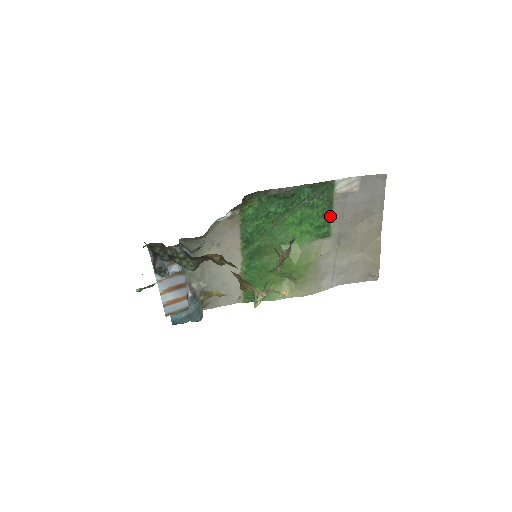
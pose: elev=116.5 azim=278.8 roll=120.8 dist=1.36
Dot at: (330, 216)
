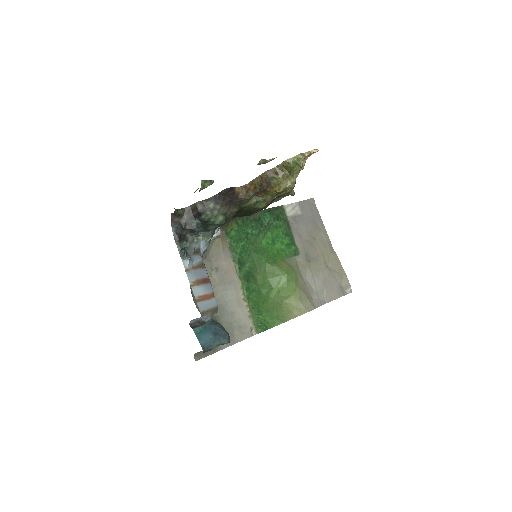
Dot at: (292, 235)
